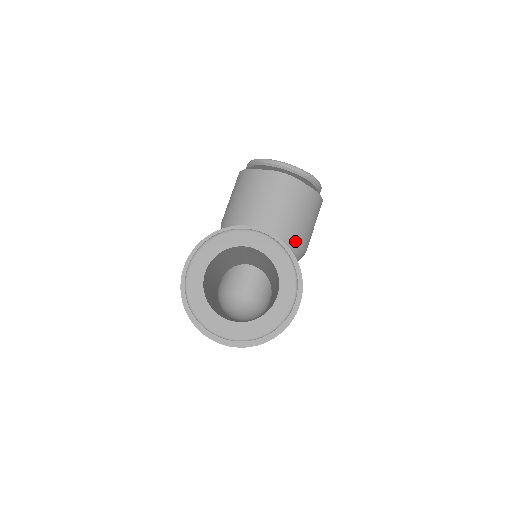
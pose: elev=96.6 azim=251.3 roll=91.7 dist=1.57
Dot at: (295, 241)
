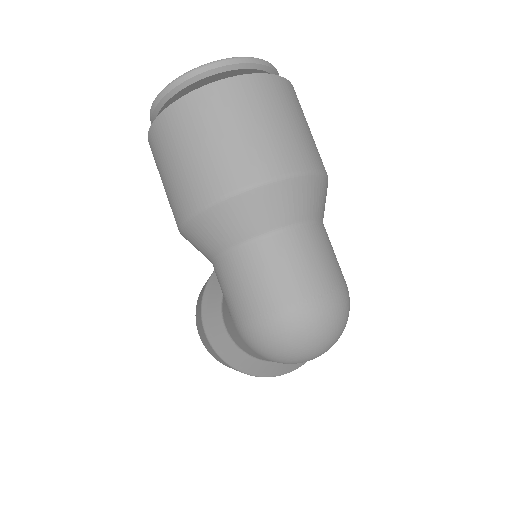
Dot at: occluded
